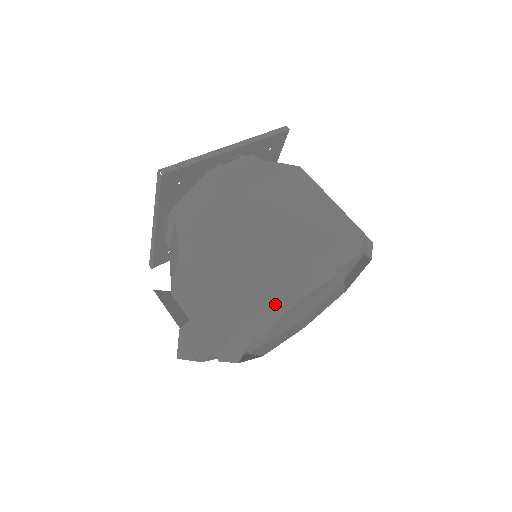
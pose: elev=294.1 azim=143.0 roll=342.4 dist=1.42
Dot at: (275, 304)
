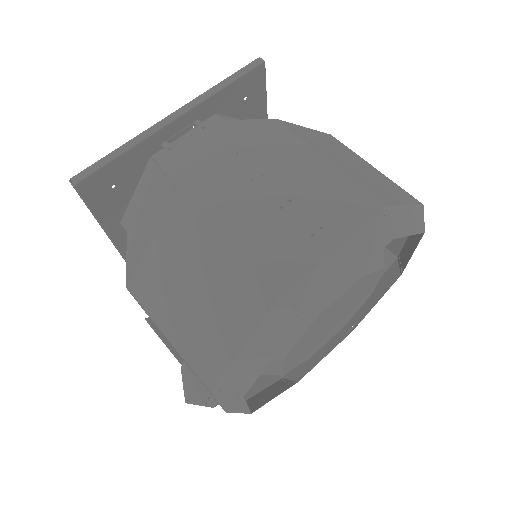
Dot at: (258, 353)
